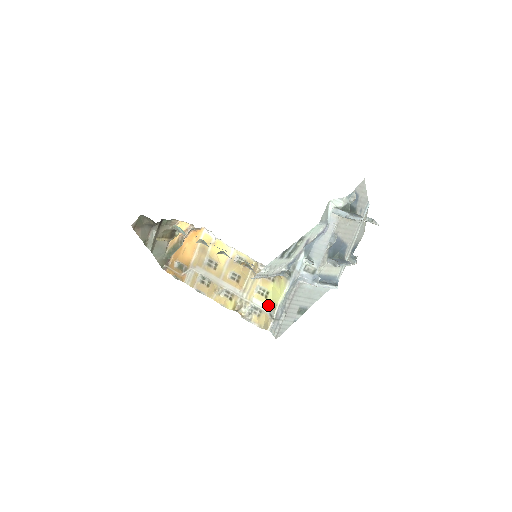
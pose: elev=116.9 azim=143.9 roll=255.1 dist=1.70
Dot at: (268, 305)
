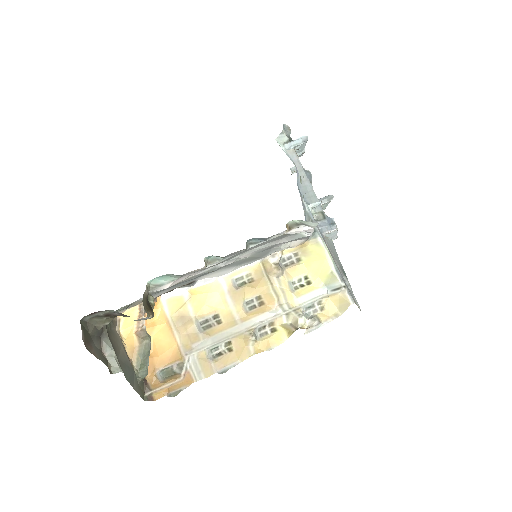
Dot at: (320, 287)
